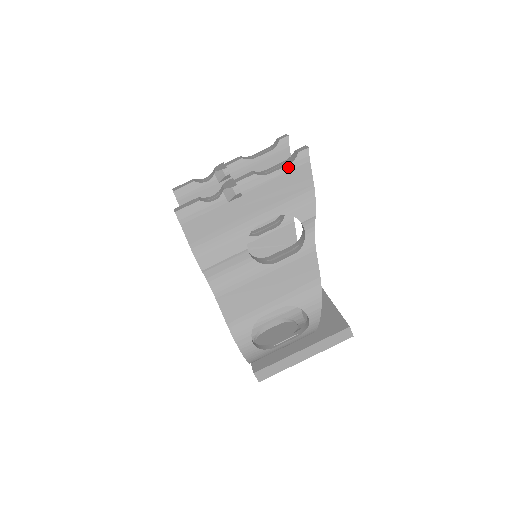
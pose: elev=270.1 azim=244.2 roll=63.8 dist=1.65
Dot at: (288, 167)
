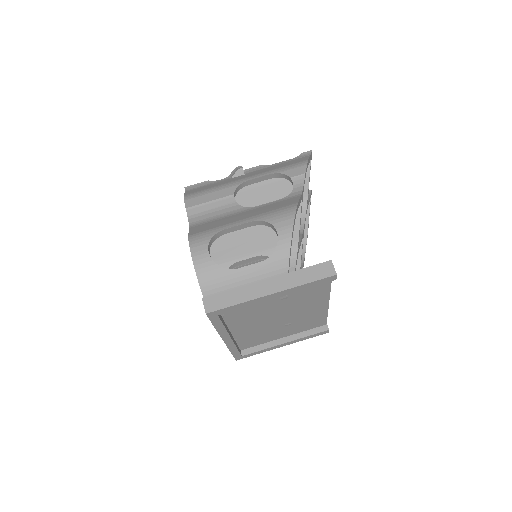
Dot at: (290, 160)
